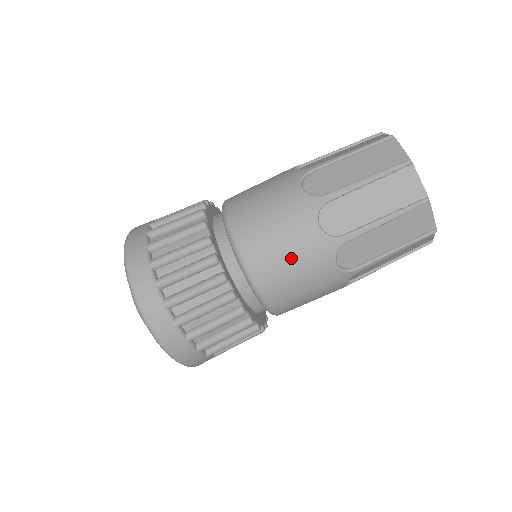
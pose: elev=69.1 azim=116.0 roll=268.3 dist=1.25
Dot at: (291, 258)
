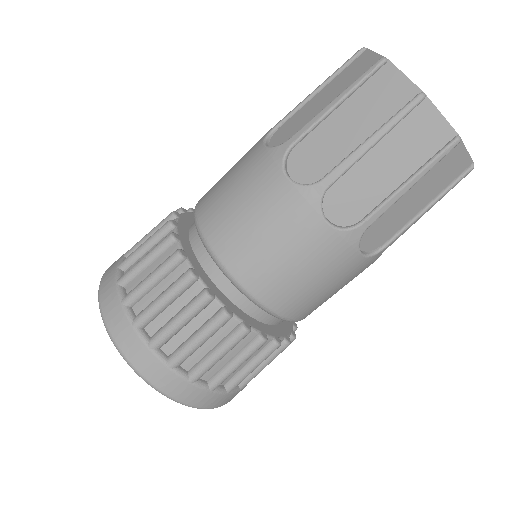
Dot at: (264, 228)
